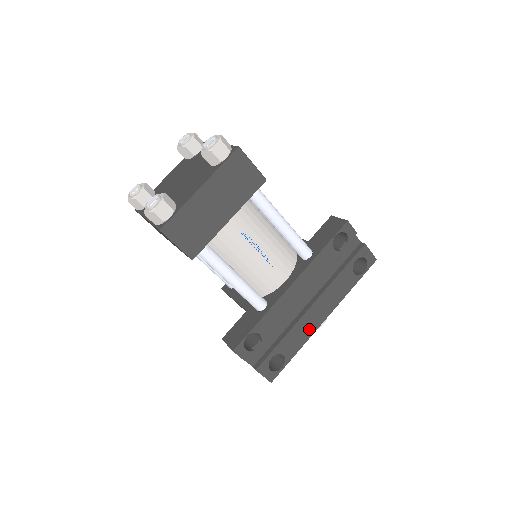
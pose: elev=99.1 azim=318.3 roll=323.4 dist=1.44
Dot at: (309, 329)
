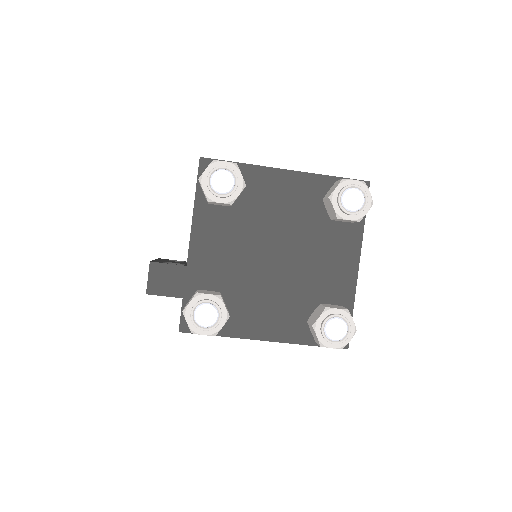
Dot at: occluded
